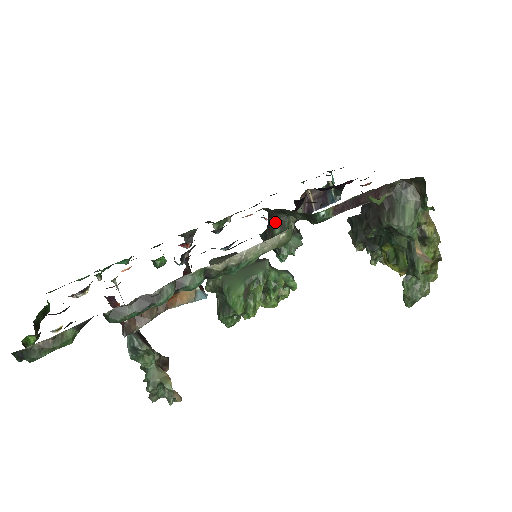
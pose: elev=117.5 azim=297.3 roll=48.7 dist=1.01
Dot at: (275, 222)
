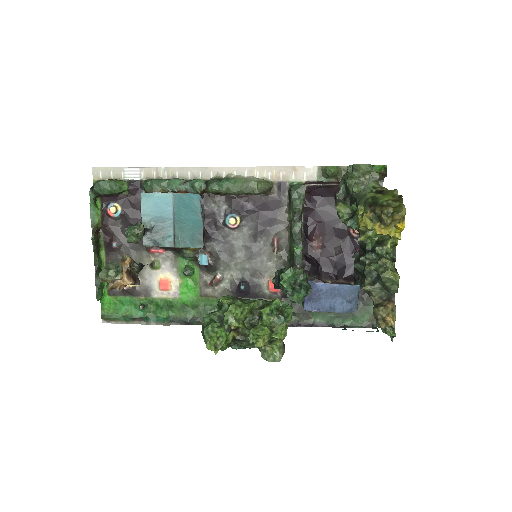
Dot at: occluded
